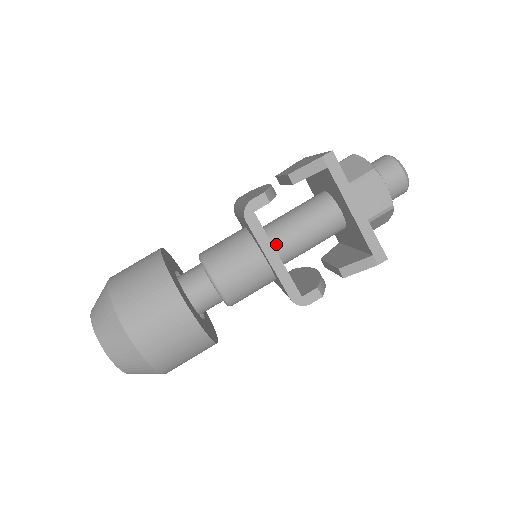
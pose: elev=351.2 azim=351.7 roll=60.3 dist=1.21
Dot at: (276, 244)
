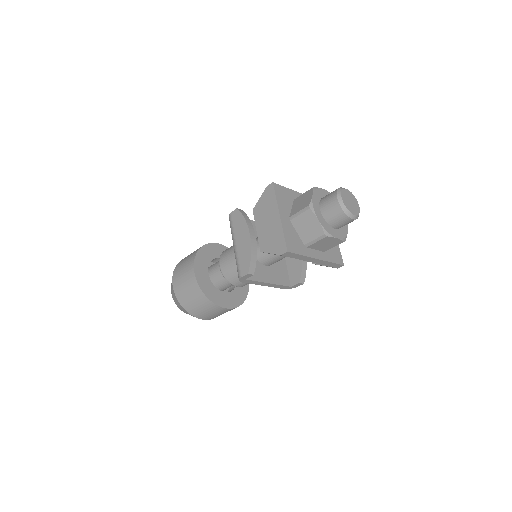
Dot at: (267, 264)
